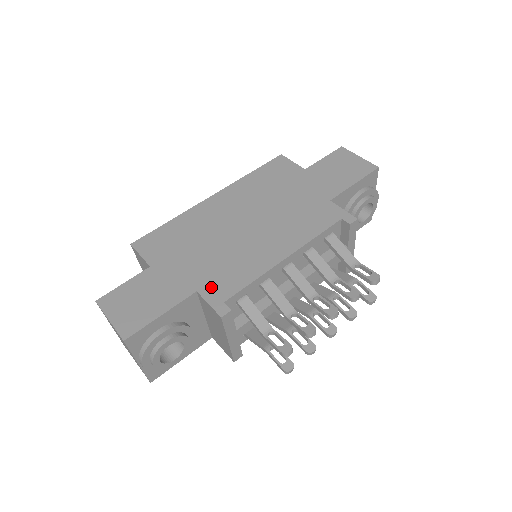
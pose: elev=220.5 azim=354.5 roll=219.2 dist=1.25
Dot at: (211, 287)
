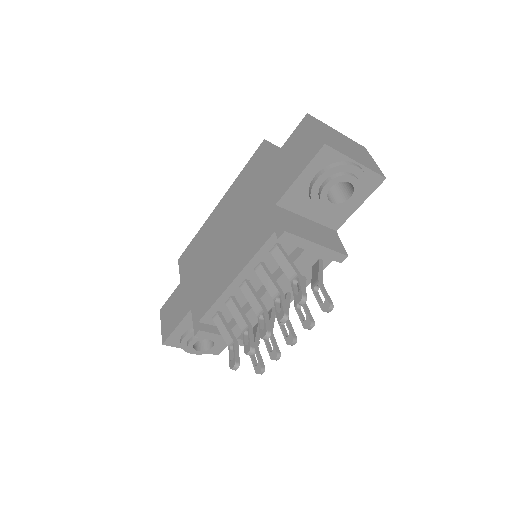
Dot at: (196, 306)
